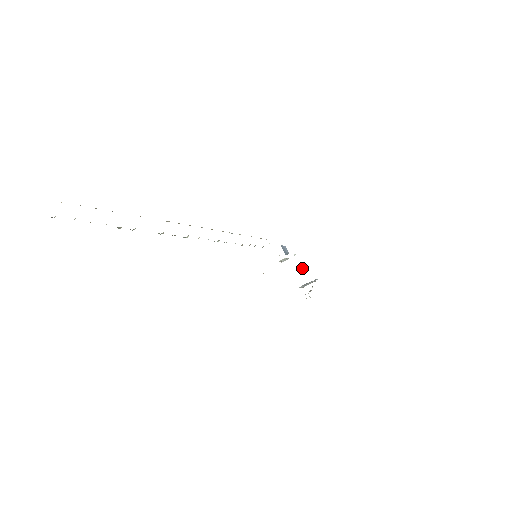
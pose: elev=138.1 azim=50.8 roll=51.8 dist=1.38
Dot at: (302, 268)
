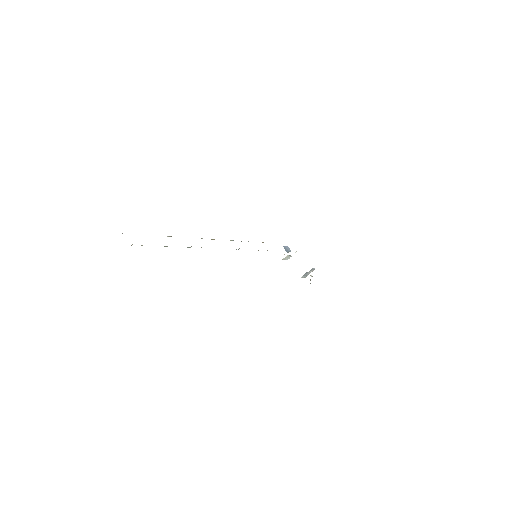
Dot at: occluded
